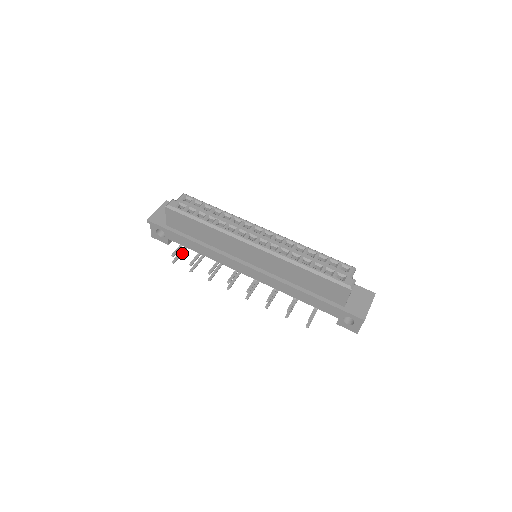
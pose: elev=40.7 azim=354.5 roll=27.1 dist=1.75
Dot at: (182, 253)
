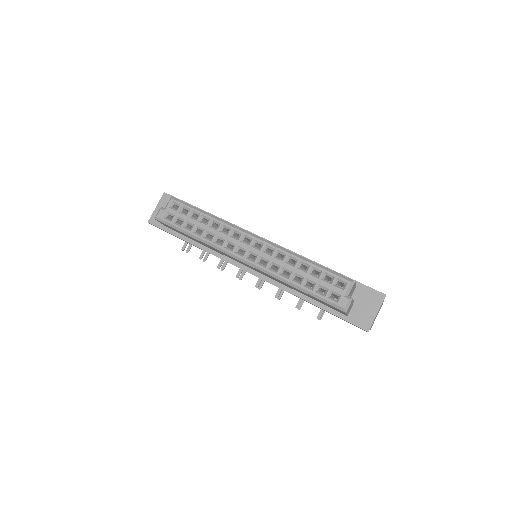
Dot at: occluded
